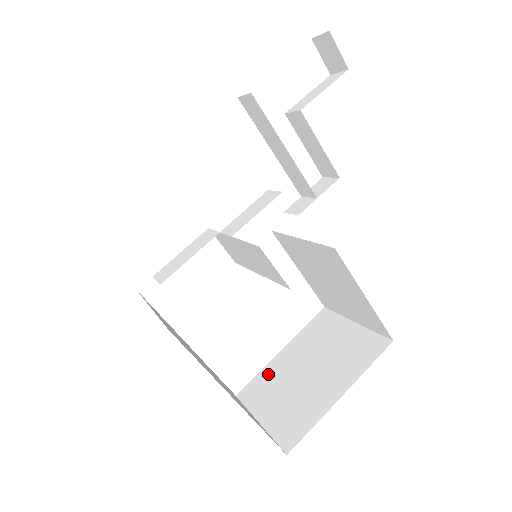
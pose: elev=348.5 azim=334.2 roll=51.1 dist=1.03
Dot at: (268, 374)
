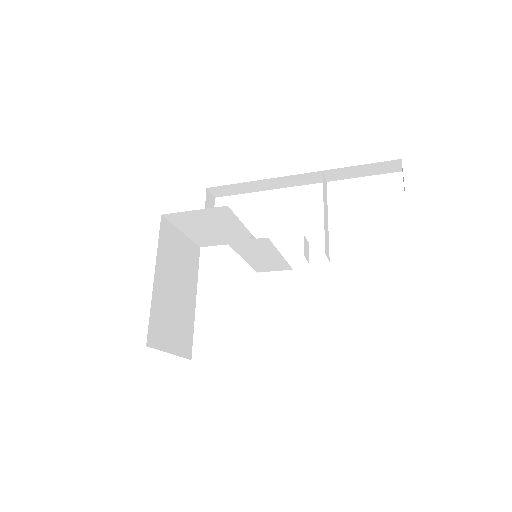
Dot at: occluded
